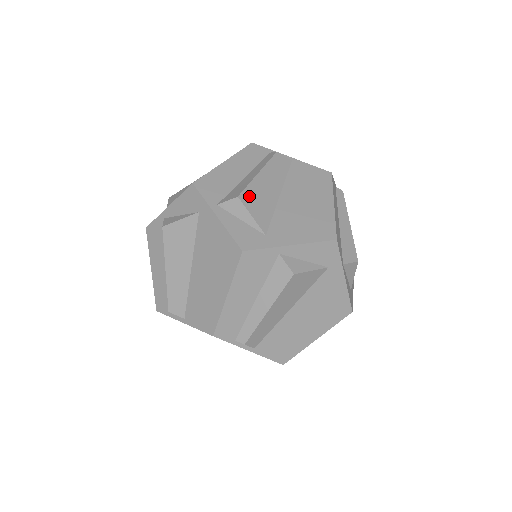
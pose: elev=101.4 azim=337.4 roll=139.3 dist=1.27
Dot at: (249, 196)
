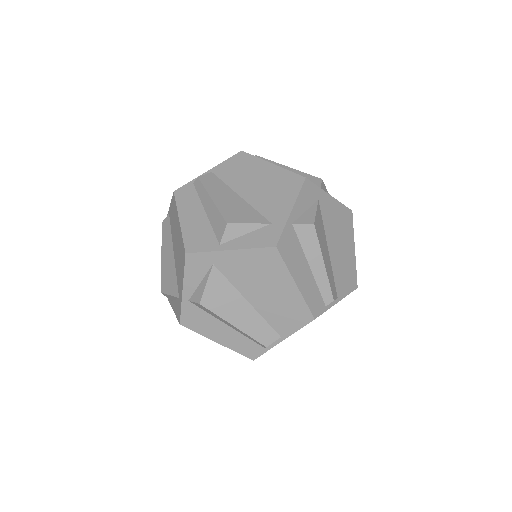
Dot at: (230, 216)
